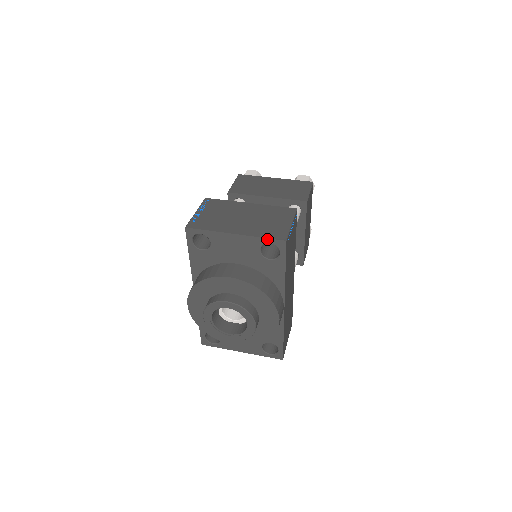
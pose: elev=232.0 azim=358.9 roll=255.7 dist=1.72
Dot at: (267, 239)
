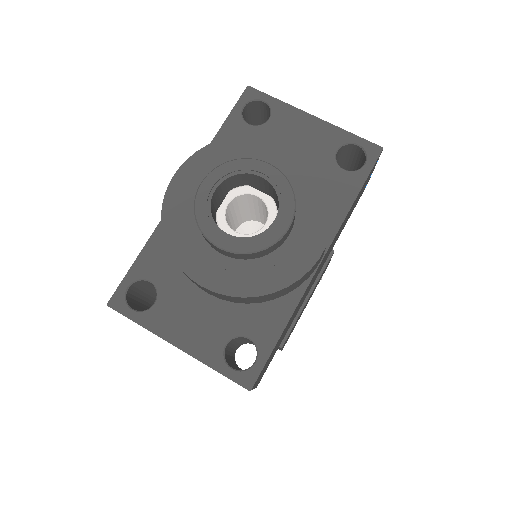
Dot at: (357, 137)
